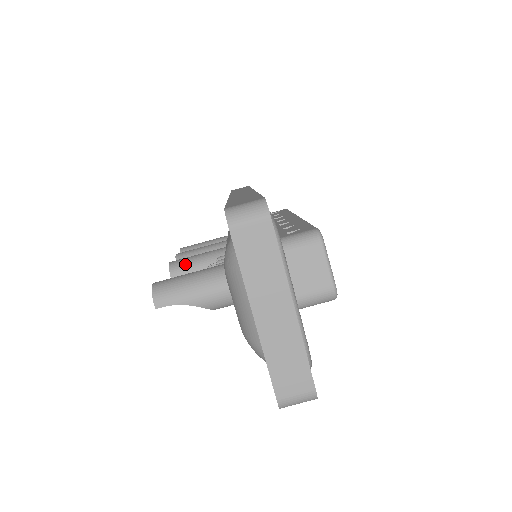
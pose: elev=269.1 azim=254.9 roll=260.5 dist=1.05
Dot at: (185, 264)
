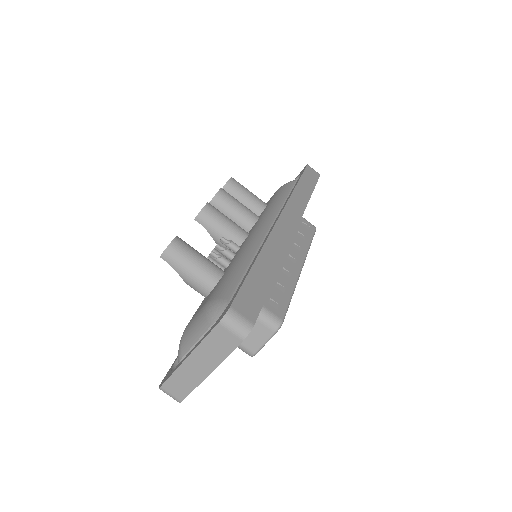
Dot at: (212, 218)
